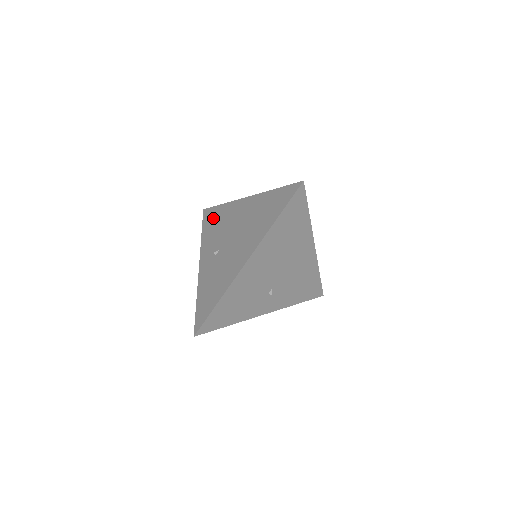
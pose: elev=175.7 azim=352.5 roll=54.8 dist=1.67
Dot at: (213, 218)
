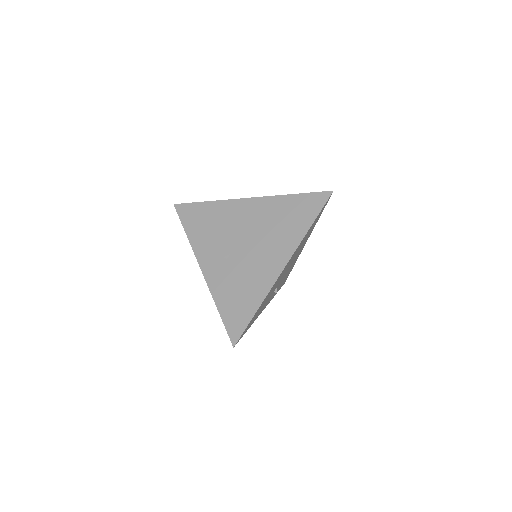
Dot at: (199, 216)
